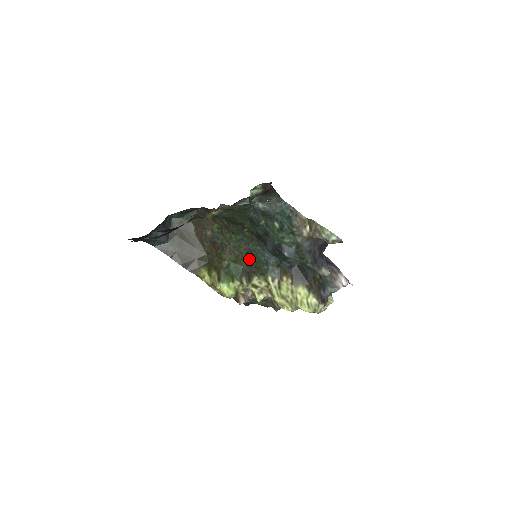
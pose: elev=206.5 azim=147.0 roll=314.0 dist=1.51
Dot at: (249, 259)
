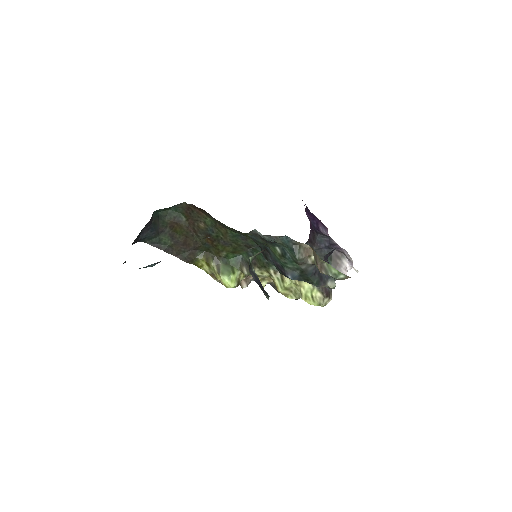
Dot at: (248, 250)
